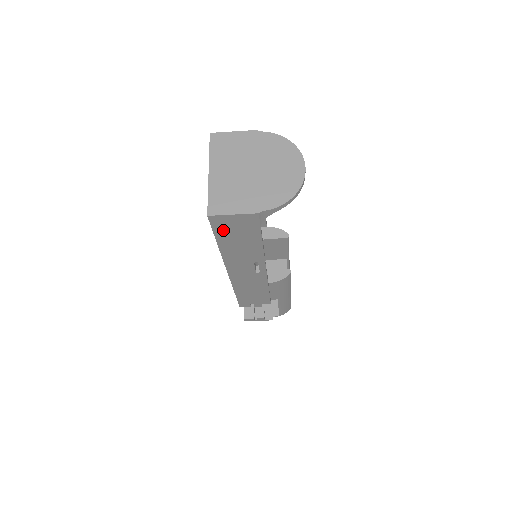
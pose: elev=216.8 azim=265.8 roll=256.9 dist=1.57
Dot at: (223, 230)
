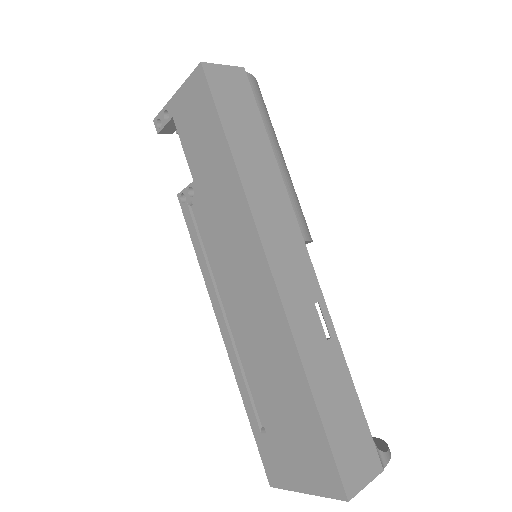
Dot at: occluded
